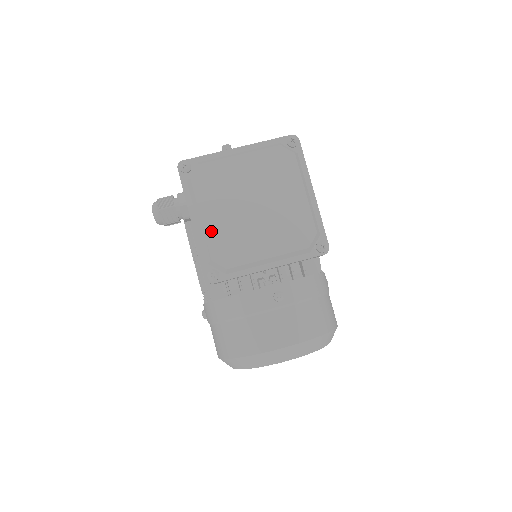
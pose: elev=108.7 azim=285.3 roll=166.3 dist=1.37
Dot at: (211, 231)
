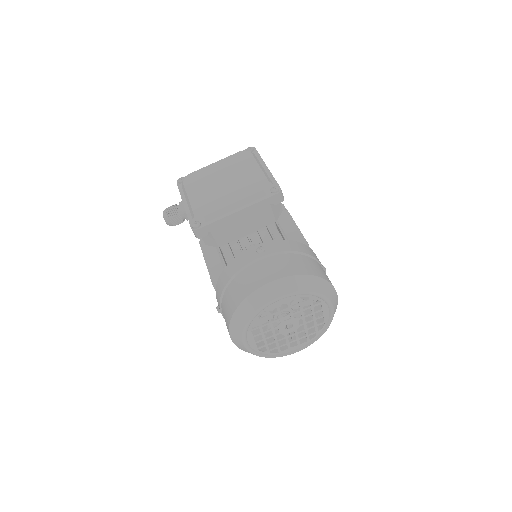
Dot at: (194, 201)
